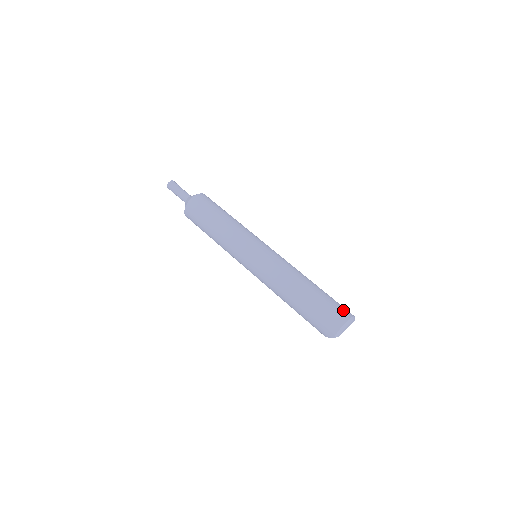
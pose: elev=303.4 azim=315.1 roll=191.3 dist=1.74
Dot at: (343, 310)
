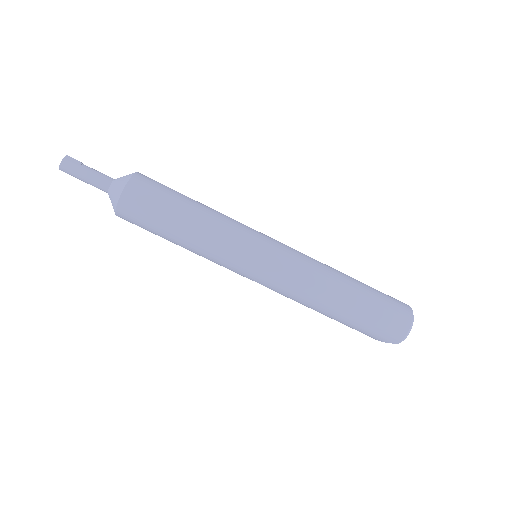
Dot at: (400, 303)
